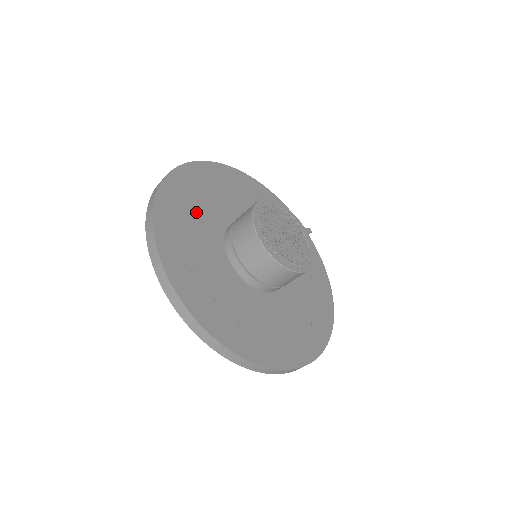
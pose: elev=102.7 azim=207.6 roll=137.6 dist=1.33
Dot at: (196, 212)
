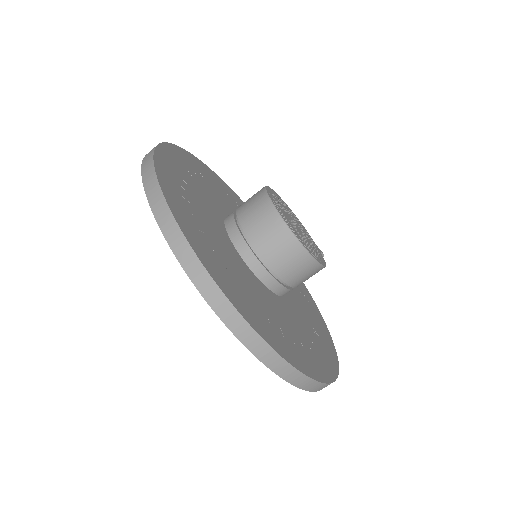
Dot at: (202, 184)
